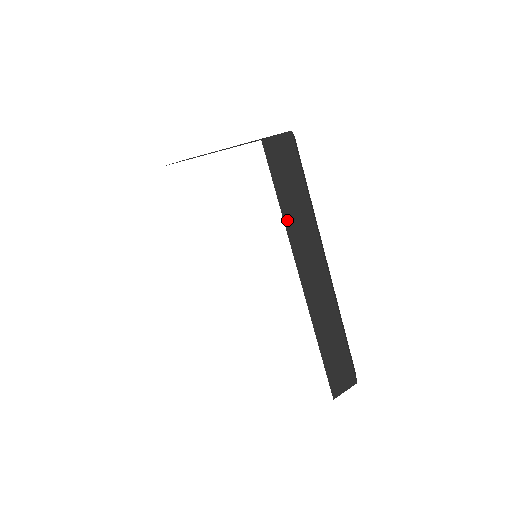
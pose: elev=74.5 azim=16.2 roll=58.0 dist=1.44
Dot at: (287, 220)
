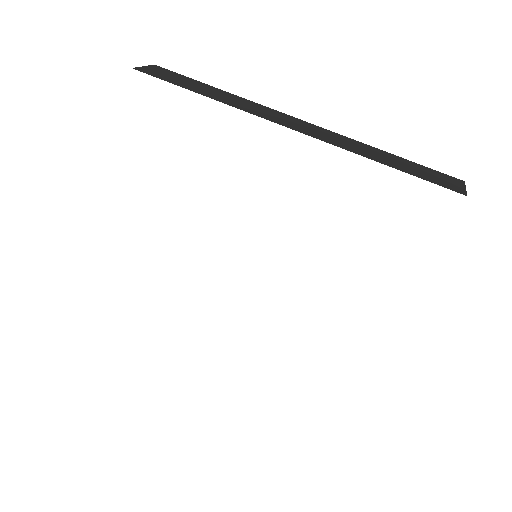
Dot at: occluded
